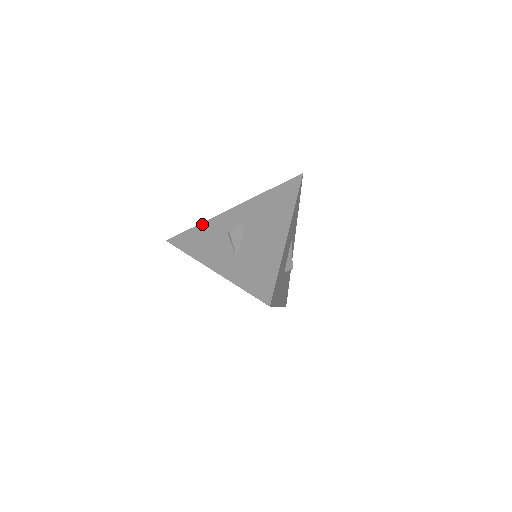
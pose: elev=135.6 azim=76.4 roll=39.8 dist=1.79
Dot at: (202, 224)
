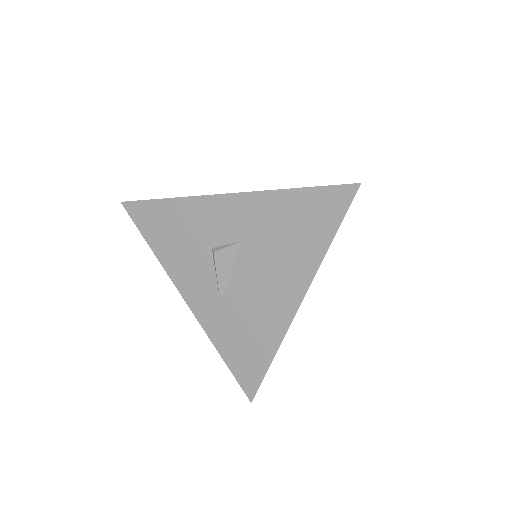
Dot at: (174, 202)
